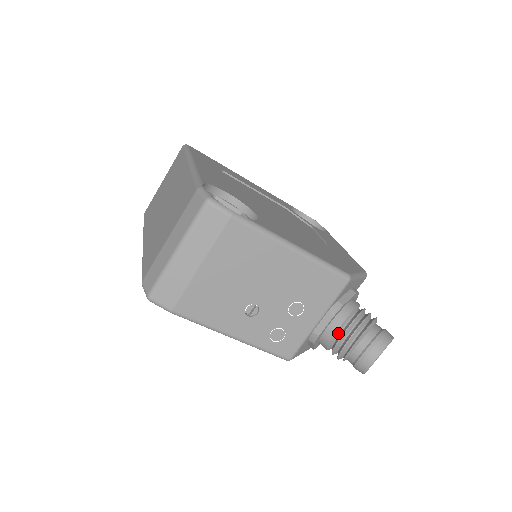
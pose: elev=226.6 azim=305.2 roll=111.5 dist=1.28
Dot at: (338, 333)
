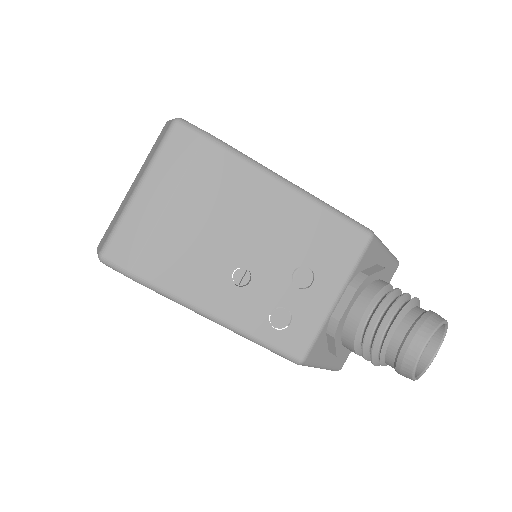
Dot at: (366, 317)
